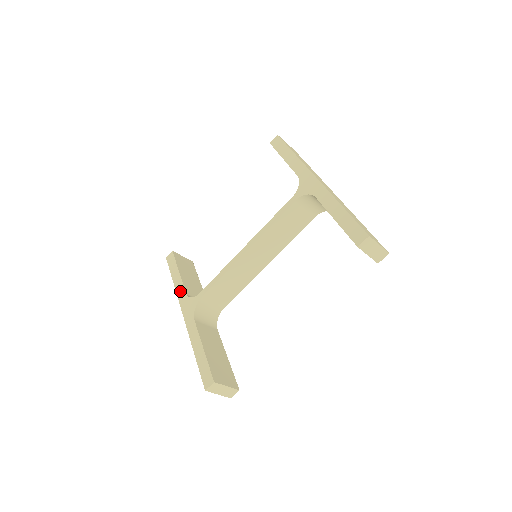
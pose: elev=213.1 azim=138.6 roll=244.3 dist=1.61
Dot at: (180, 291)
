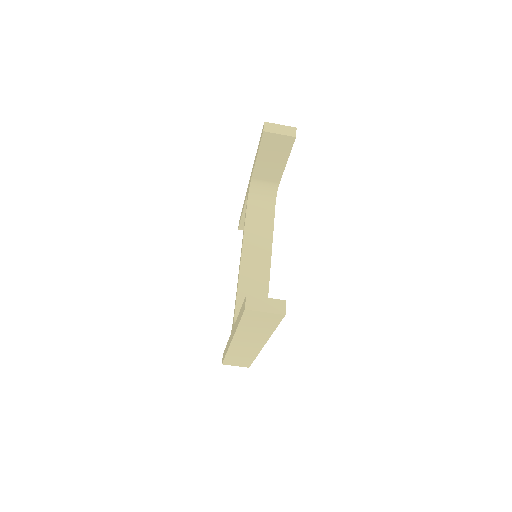
Dot at: (228, 344)
